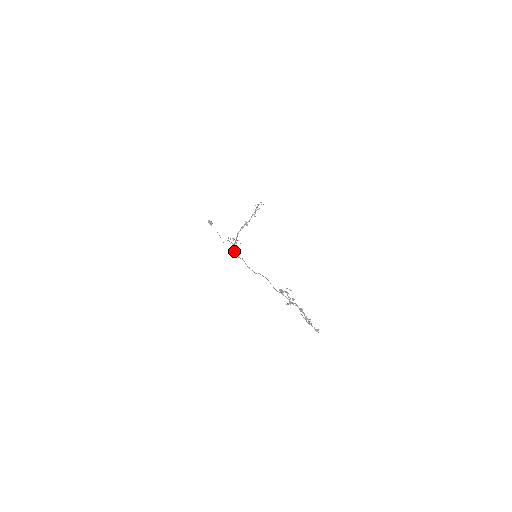
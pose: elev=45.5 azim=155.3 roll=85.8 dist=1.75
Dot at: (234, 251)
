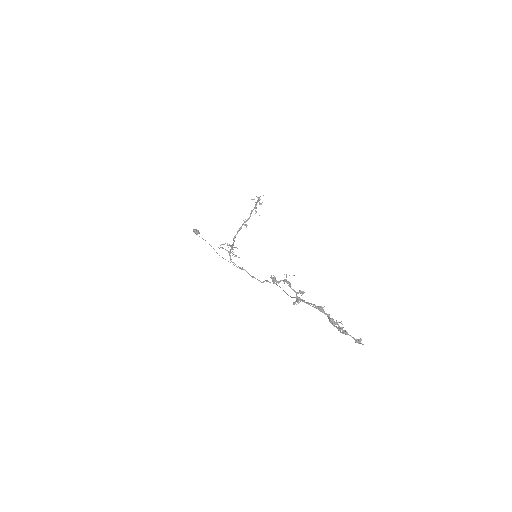
Dot at: (230, 260)
